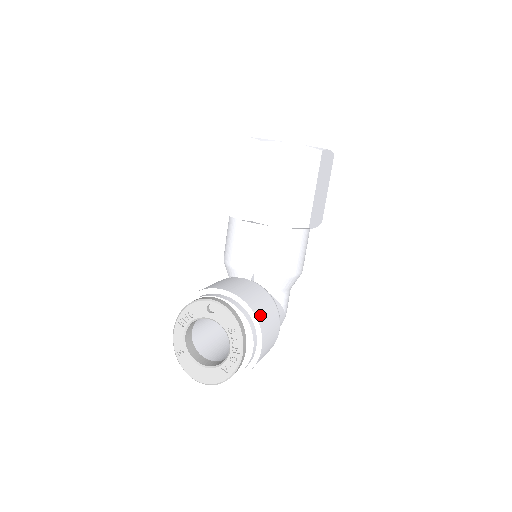
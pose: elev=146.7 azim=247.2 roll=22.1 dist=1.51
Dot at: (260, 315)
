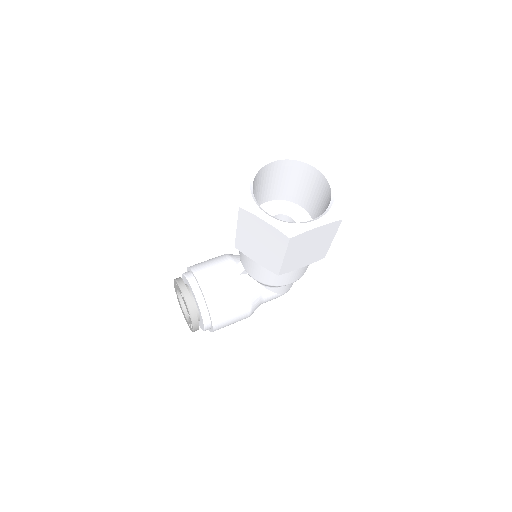
Dot at: (217, 313)
